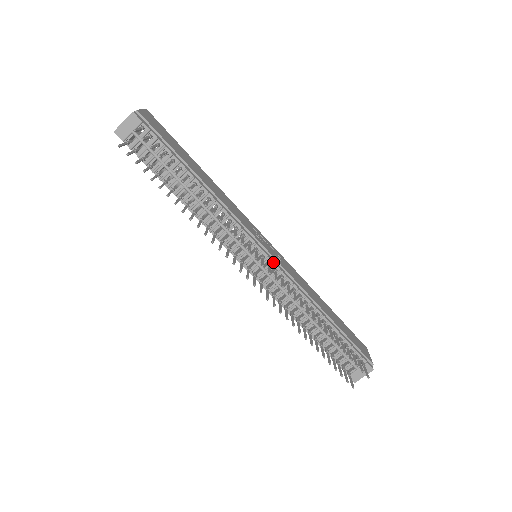
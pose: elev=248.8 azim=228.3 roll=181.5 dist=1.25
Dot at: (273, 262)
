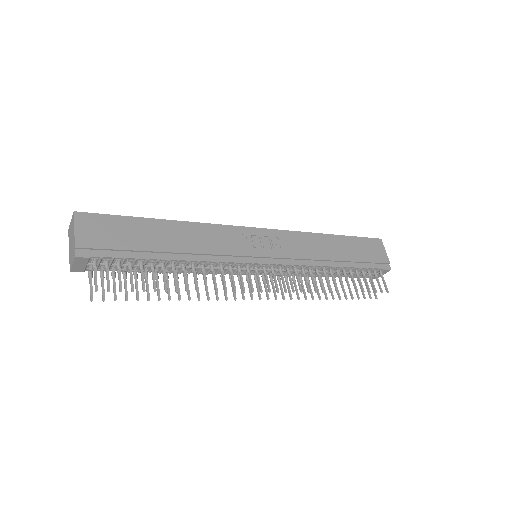
Dot at: (275, 264)
